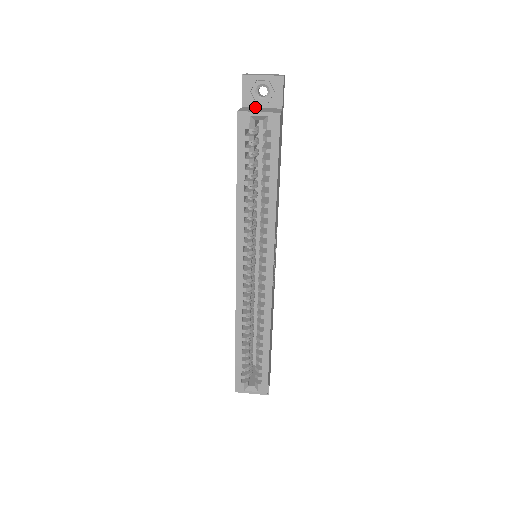
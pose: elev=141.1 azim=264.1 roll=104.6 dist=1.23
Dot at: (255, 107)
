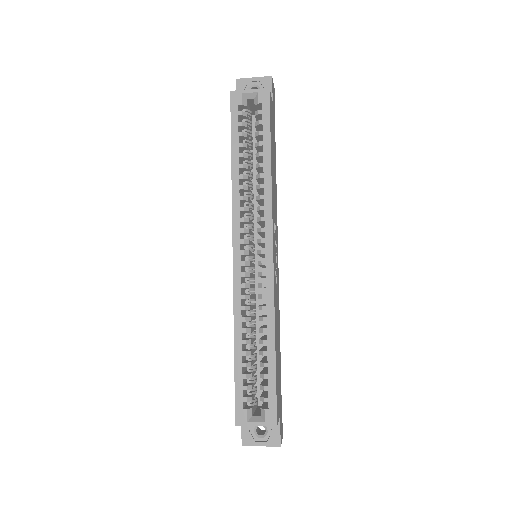
Dot at: occluded
